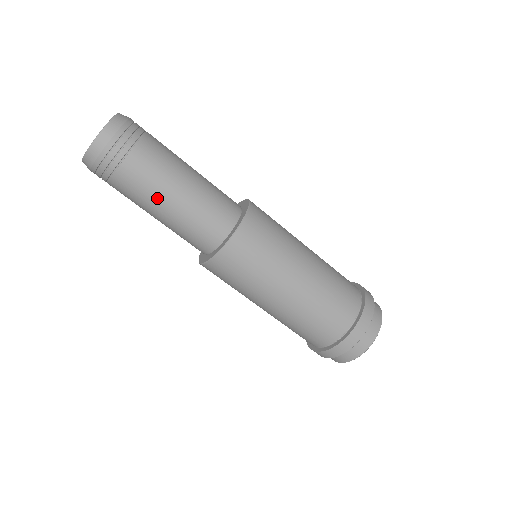
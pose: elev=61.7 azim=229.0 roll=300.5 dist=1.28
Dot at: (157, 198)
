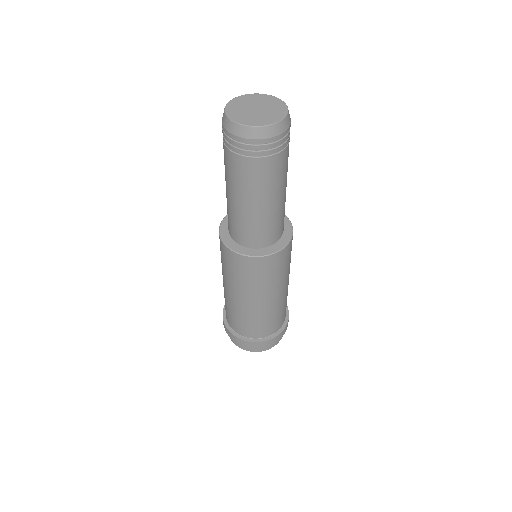
Dot at: (282, 186)
